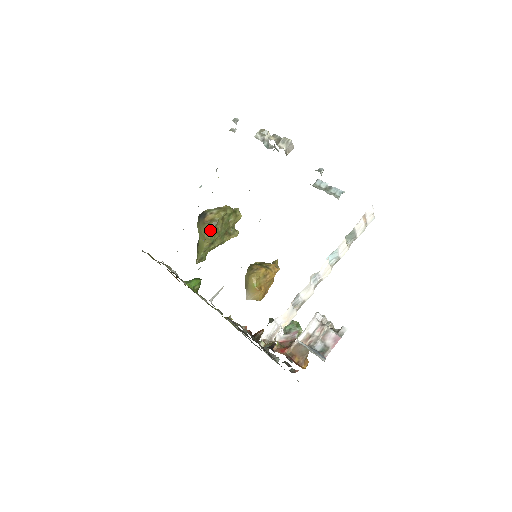
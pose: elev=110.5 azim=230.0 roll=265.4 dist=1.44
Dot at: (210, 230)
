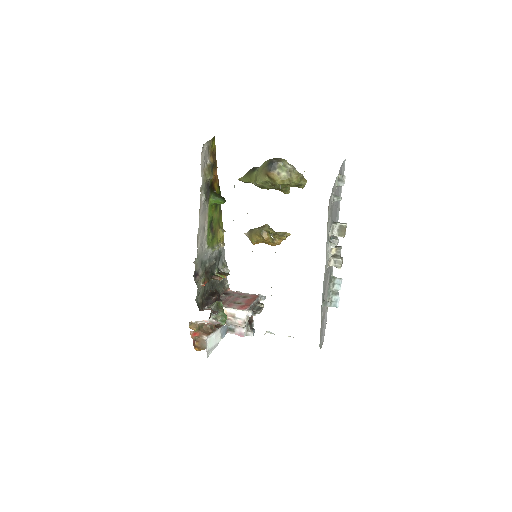
Dot at: (264, 183)
